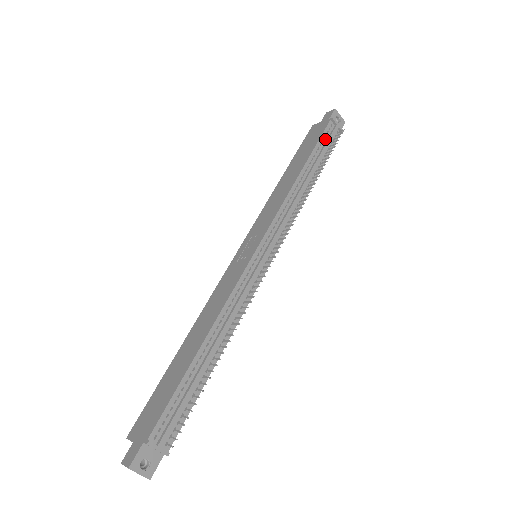
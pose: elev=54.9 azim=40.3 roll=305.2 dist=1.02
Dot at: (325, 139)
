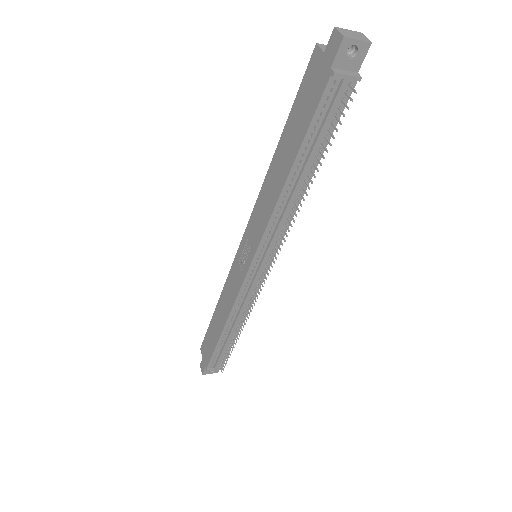
Dot at: (323, 112)
